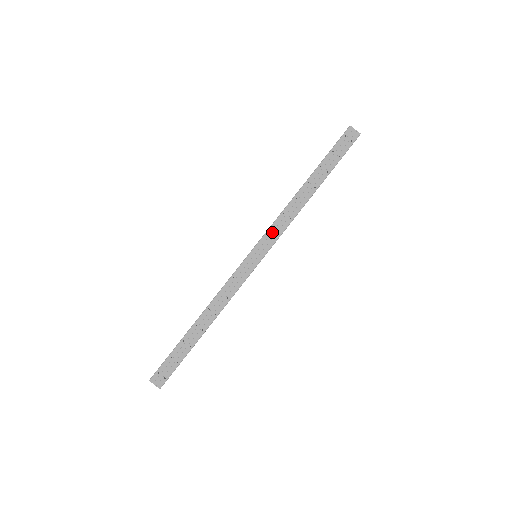
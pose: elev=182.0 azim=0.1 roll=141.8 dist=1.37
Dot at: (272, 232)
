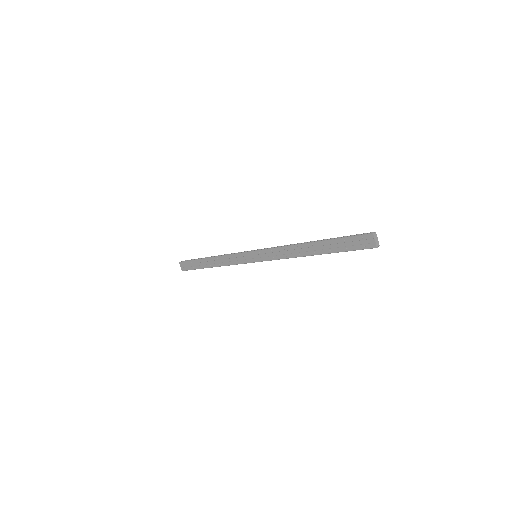
Dot at: (271, 252)
